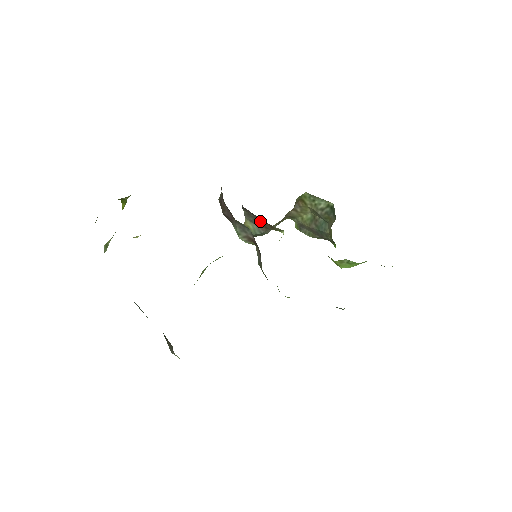
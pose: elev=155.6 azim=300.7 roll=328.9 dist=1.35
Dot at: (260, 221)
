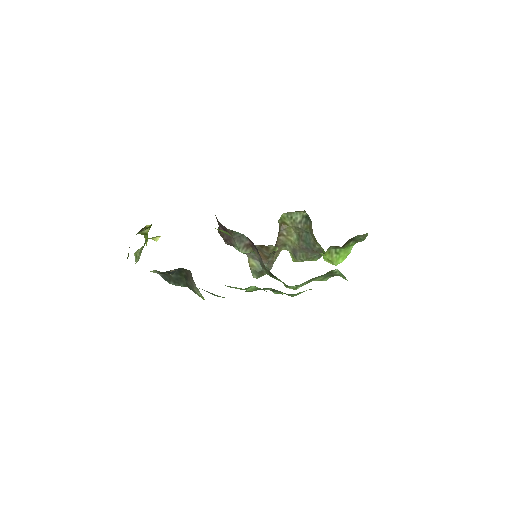
Dot at: occluded
